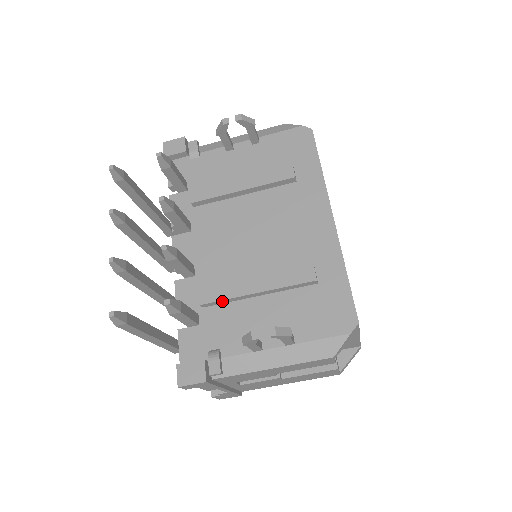
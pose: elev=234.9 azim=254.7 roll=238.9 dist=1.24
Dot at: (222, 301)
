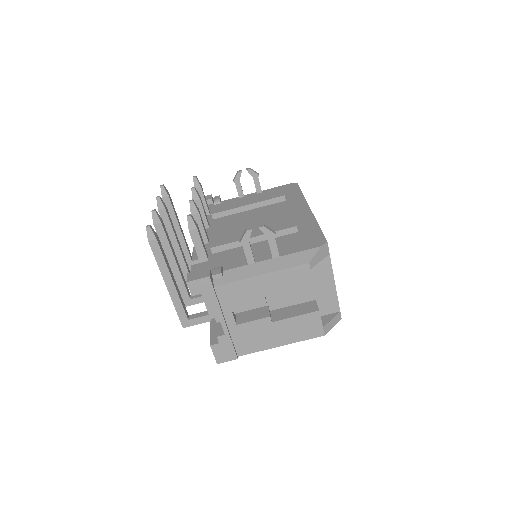
Dot at: (227, 246)
